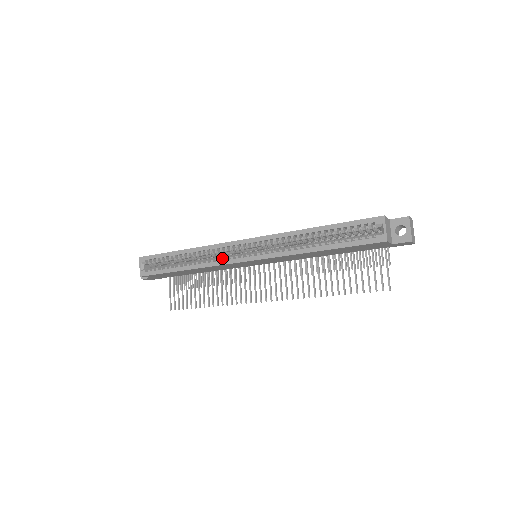
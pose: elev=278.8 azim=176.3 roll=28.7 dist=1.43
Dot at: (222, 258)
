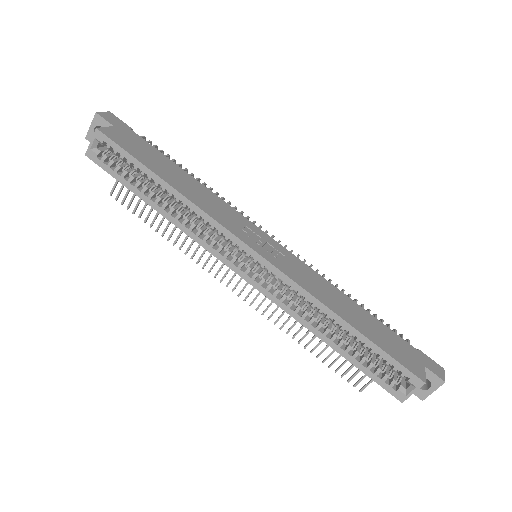
Dot at: (213, 244)
